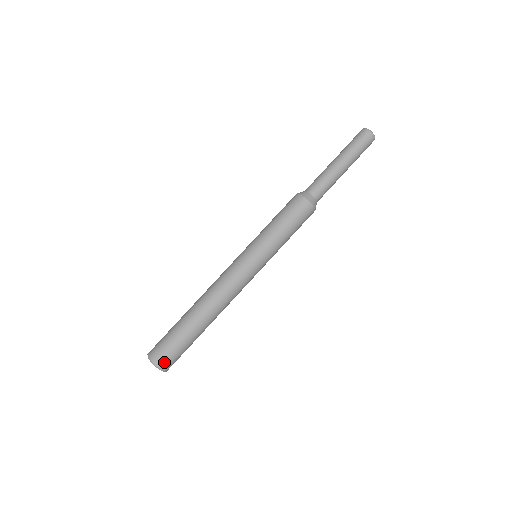
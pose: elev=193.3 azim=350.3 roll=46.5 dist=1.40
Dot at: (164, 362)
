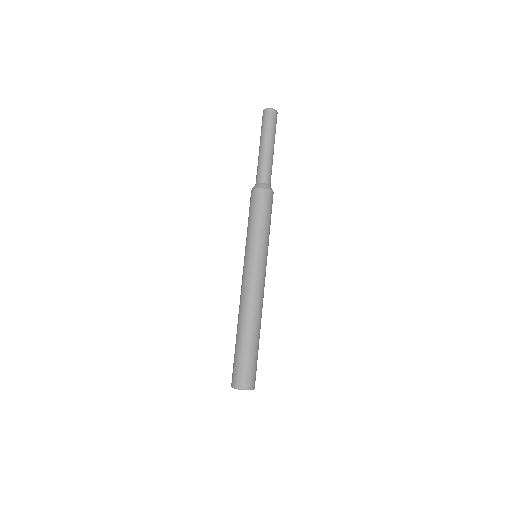
Dot at: (245, 382)
